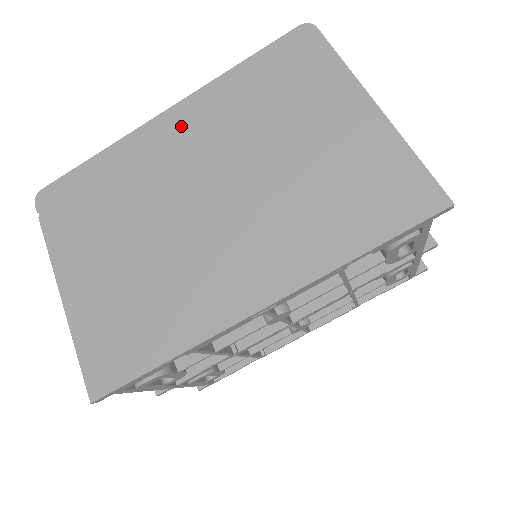
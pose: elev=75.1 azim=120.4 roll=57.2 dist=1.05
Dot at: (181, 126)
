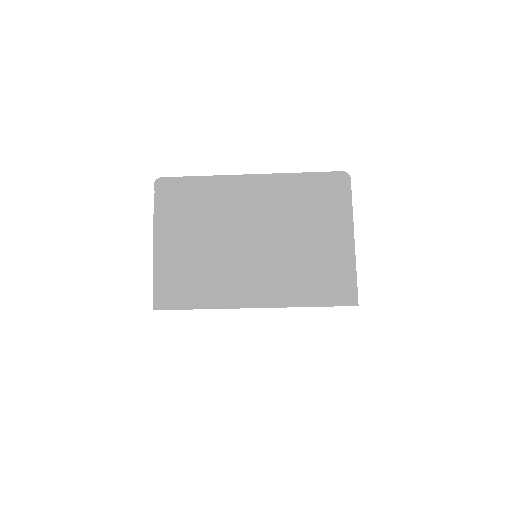
Dot at: (257, 190)
